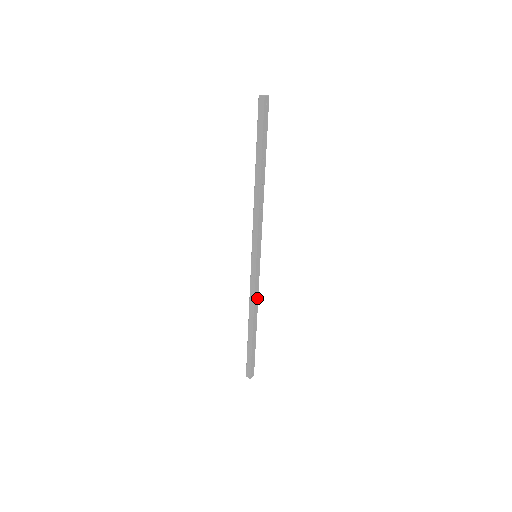
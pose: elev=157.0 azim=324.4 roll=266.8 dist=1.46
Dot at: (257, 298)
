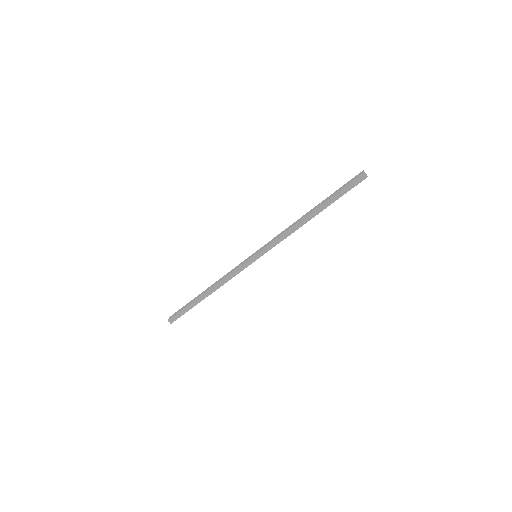
Dot at: occluded
